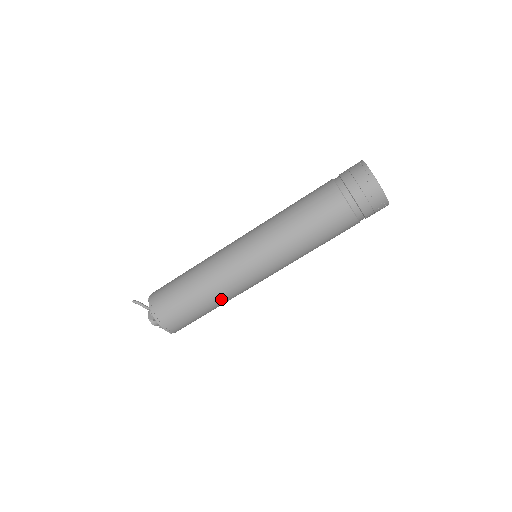
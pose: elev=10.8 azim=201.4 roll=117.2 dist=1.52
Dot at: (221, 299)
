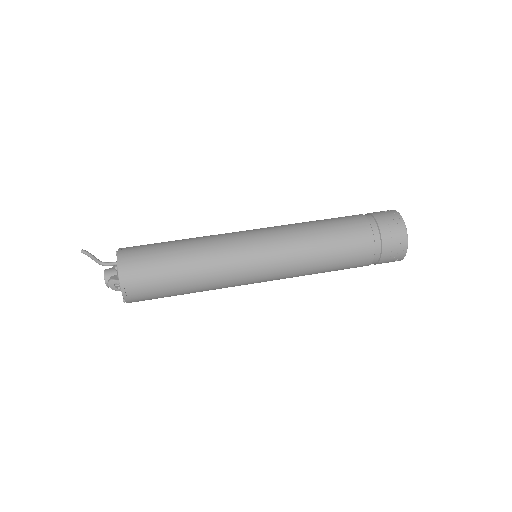
Dot at: occluded
